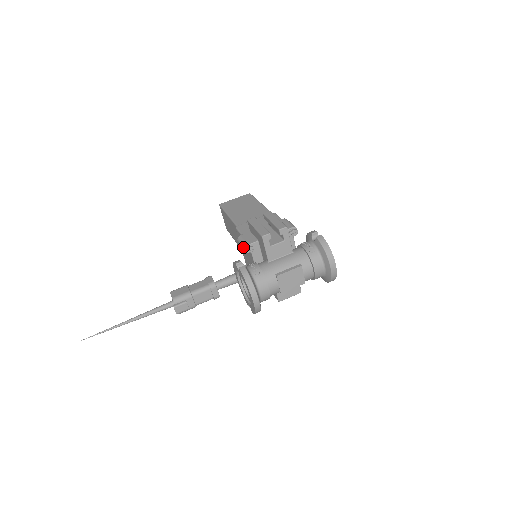
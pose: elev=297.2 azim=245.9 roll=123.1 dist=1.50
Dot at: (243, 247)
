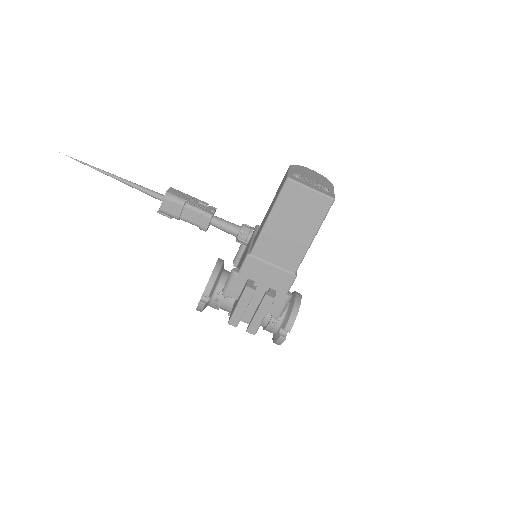
Dot at: (224, 288)
